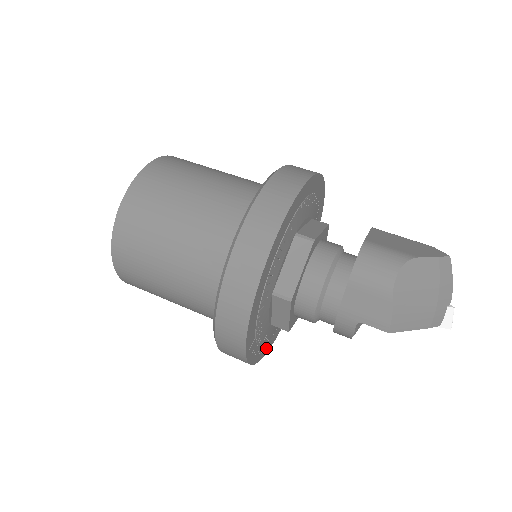
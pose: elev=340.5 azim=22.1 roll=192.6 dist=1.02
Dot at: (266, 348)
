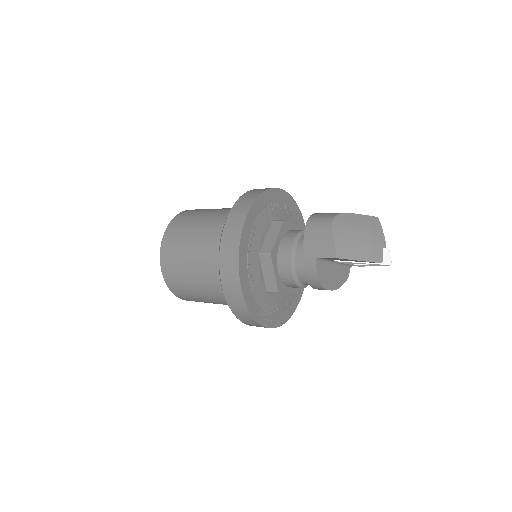
Dot at: (269, 321)
